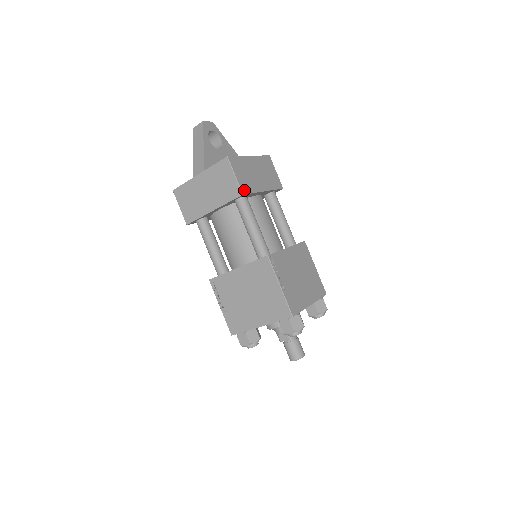
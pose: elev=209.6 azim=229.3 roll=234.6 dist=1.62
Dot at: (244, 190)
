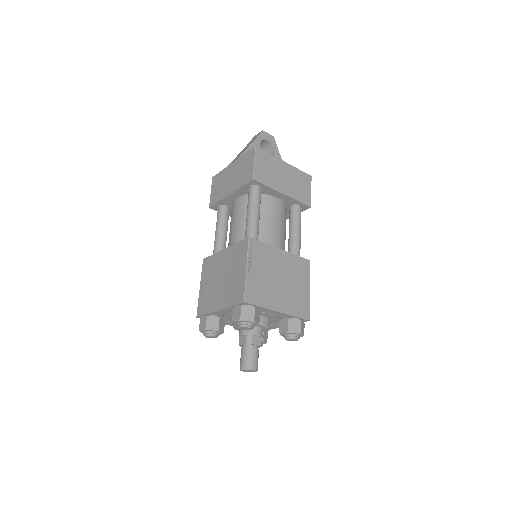
Dot at: (257, 178)
